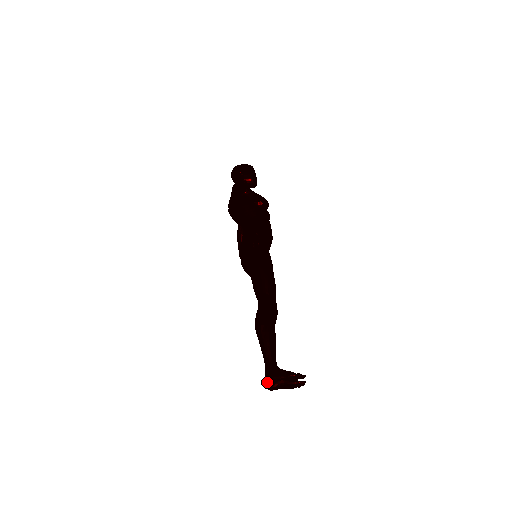
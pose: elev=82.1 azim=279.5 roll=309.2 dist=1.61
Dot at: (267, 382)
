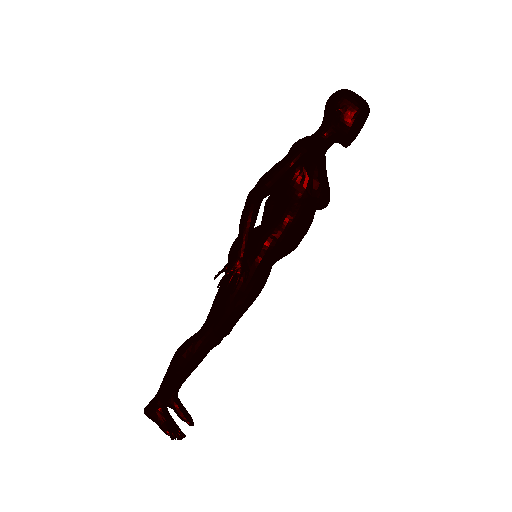
Dot at: (144, 413)
